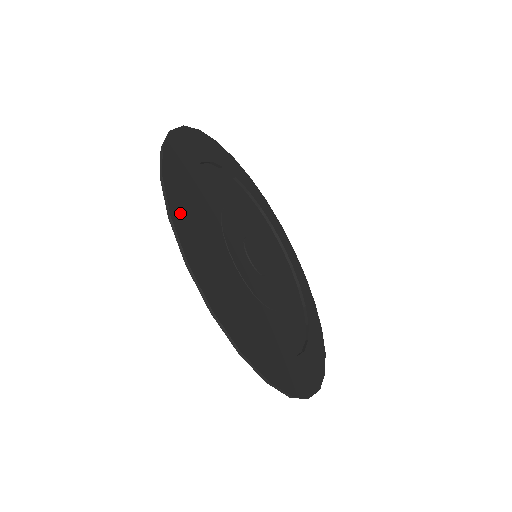
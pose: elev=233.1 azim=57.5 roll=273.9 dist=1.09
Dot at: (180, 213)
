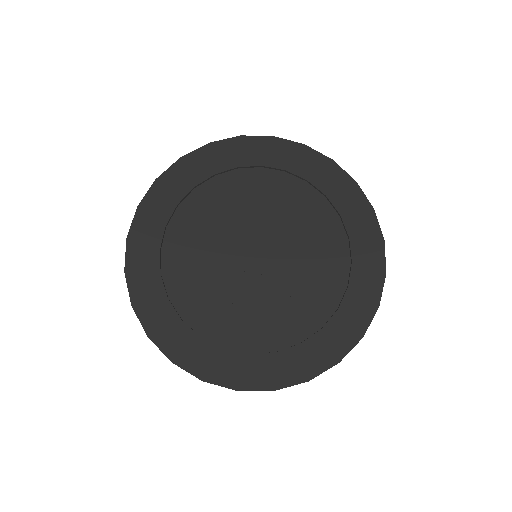
Dot at: (142, 293)
